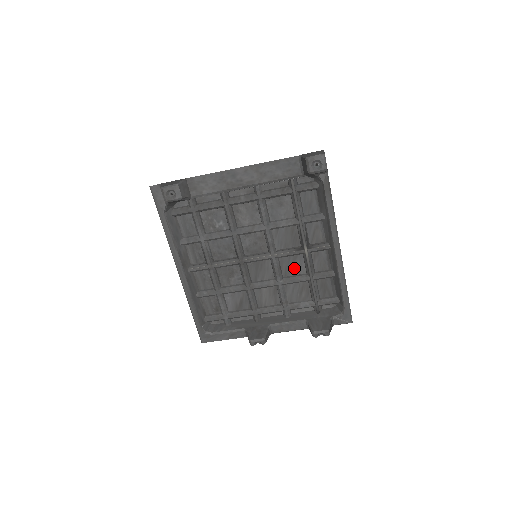
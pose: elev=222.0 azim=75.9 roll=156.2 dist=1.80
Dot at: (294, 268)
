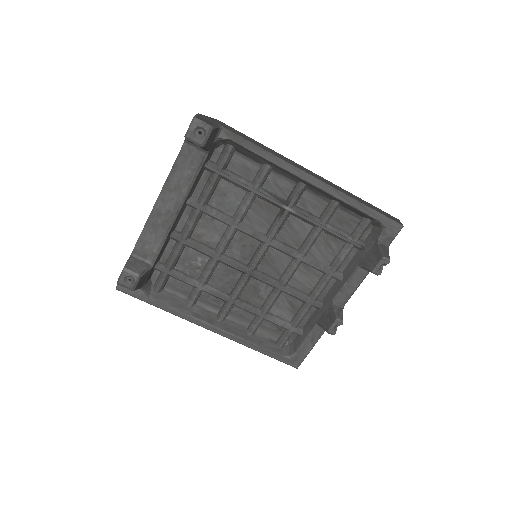
Dot at: (298, 233)
